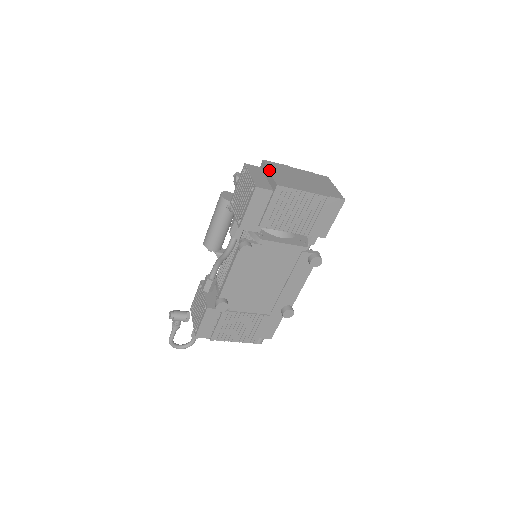
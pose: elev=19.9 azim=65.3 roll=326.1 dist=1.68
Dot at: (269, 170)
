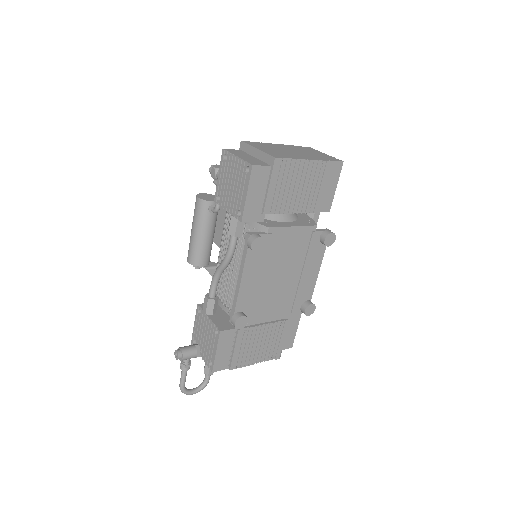
Dot at: (255, 147)
